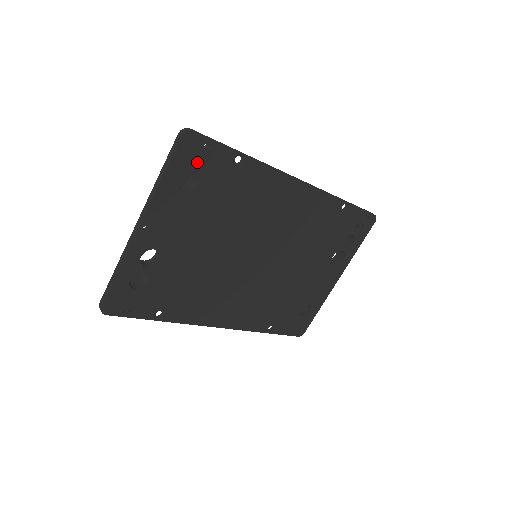
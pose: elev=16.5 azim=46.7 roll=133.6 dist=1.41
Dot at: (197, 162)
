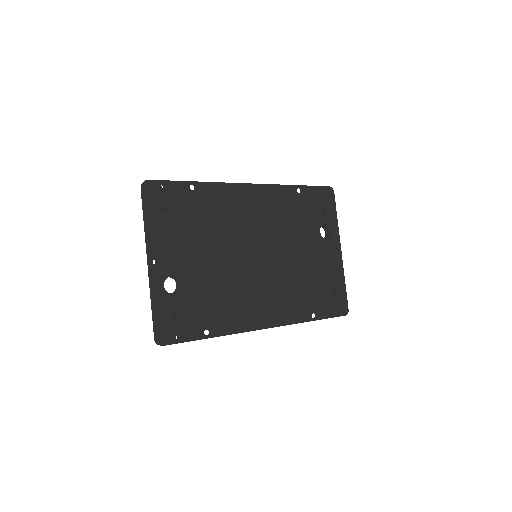
Dot at: (163, 199)
